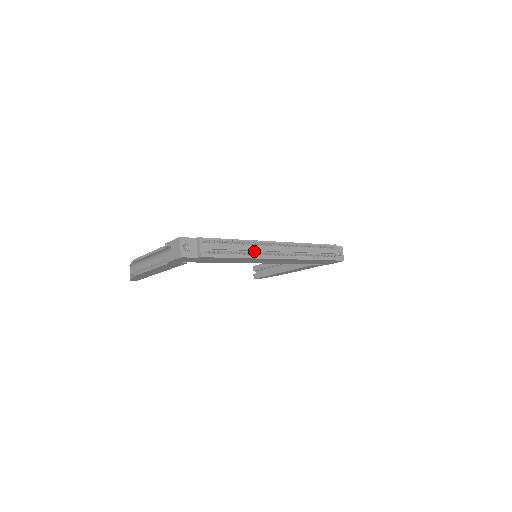
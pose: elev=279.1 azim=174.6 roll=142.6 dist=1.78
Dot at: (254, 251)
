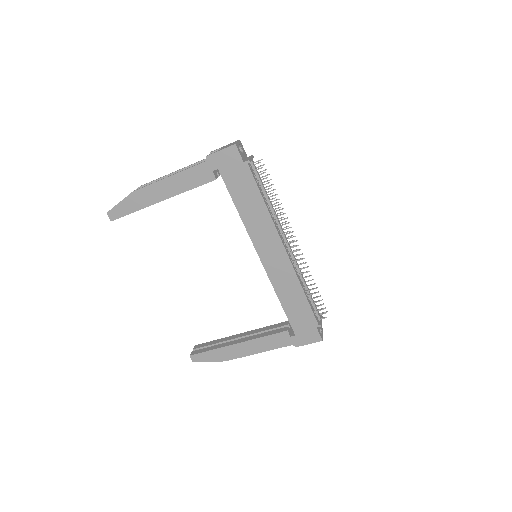
Dot at: (275, 221)
